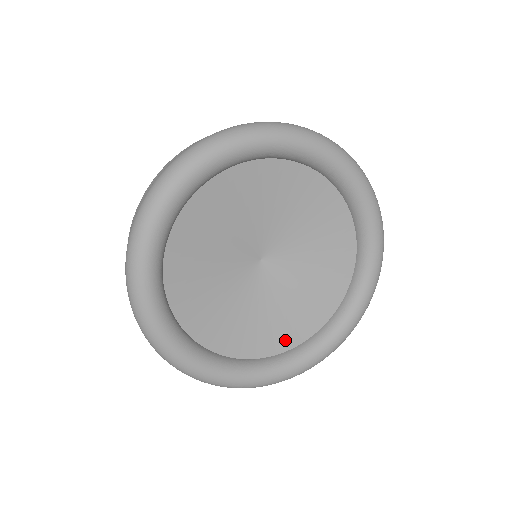
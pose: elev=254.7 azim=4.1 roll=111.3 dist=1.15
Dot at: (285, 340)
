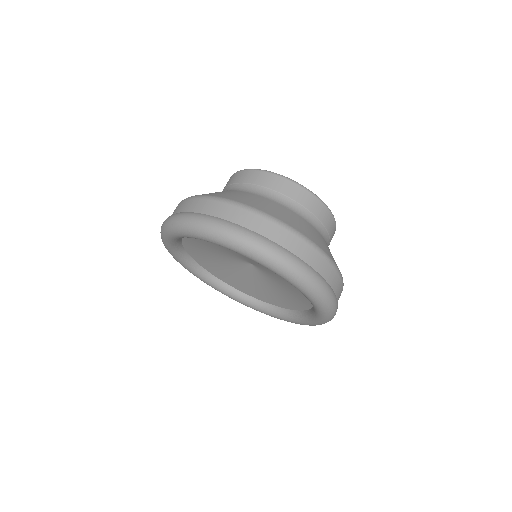
Dot at: (295, 305)
